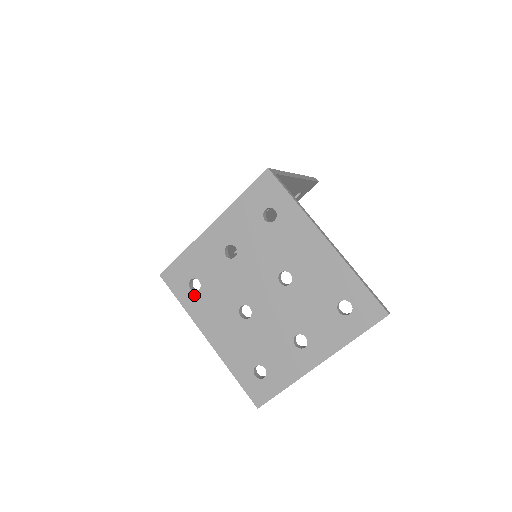
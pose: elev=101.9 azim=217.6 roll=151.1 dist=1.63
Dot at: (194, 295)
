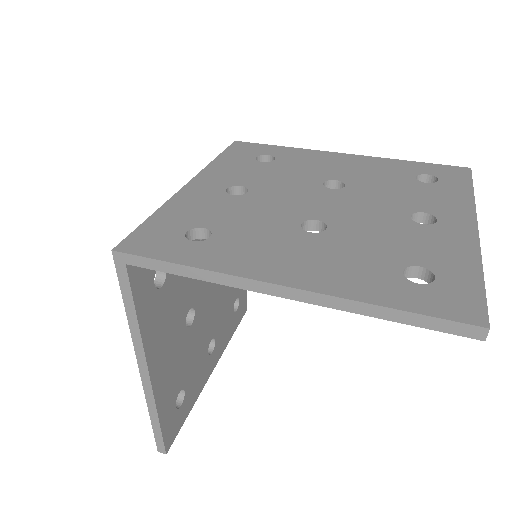
Dot at: (205, 244)
